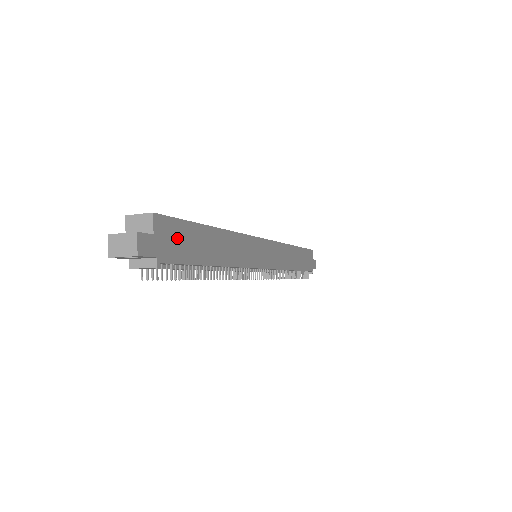
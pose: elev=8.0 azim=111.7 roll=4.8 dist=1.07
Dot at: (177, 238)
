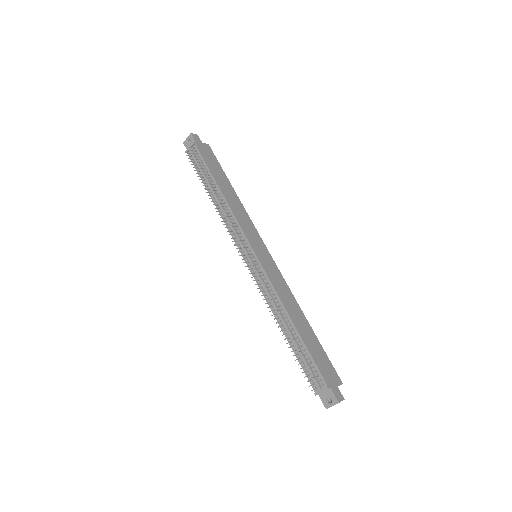
Dot at: (210, 157)
